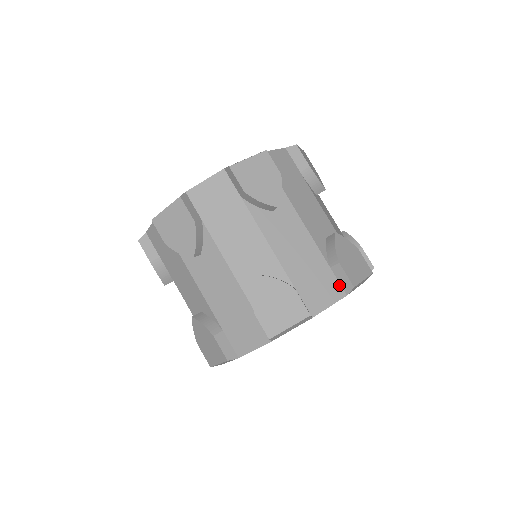
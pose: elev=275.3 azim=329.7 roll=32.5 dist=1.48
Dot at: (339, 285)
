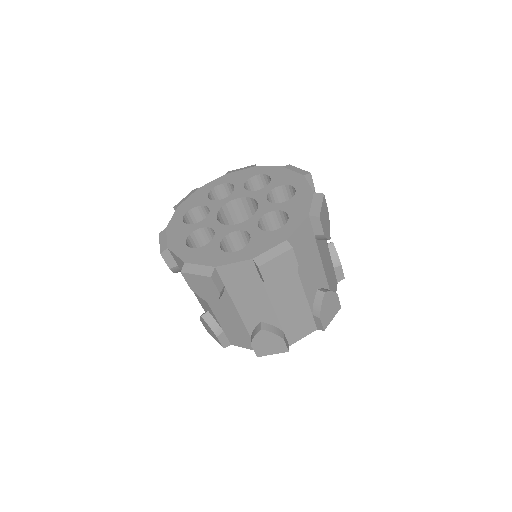
Dot at: (314, 324)
